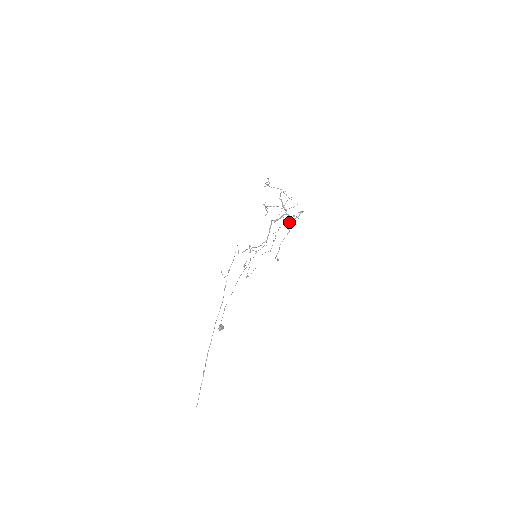
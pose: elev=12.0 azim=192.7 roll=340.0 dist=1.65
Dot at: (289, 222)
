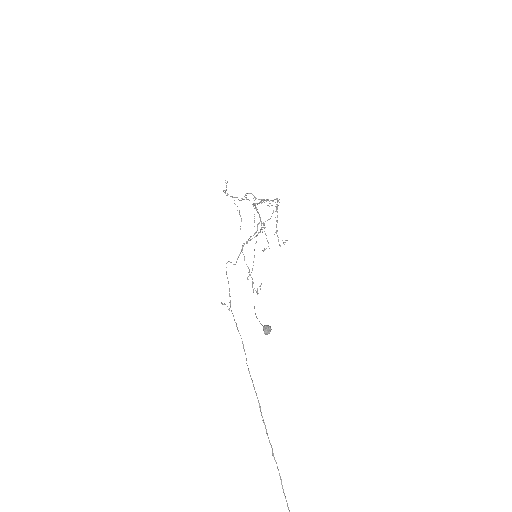
Dot at: (270, 218)
